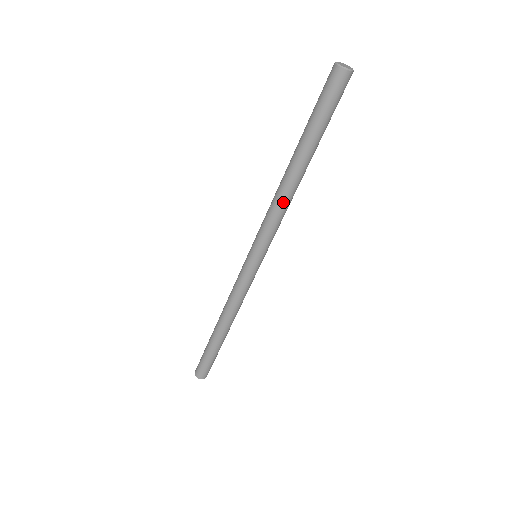
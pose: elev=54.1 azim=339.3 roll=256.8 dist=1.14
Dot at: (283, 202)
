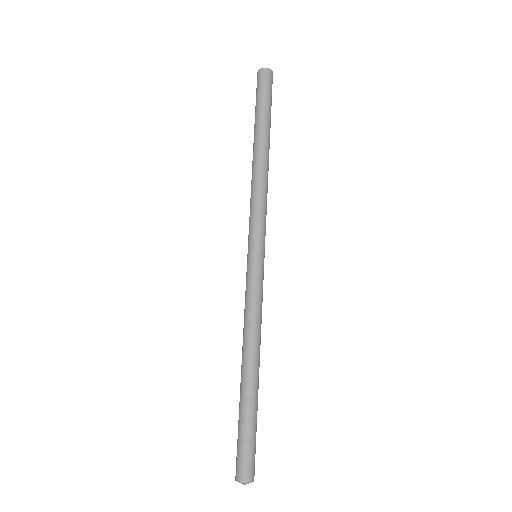
Dot at: (265, 183)
